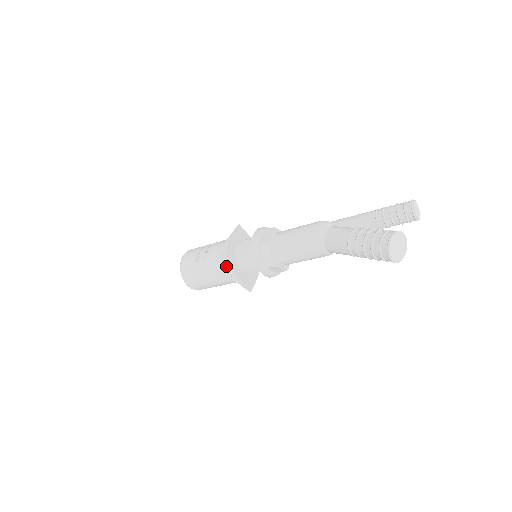
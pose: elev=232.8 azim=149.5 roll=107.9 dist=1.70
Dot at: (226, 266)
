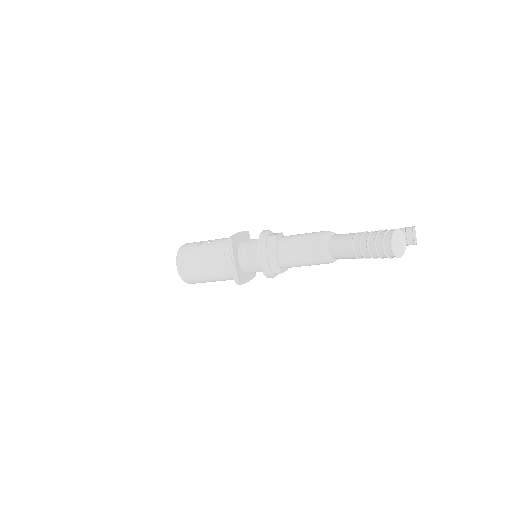
Dot at: (228, 248)
